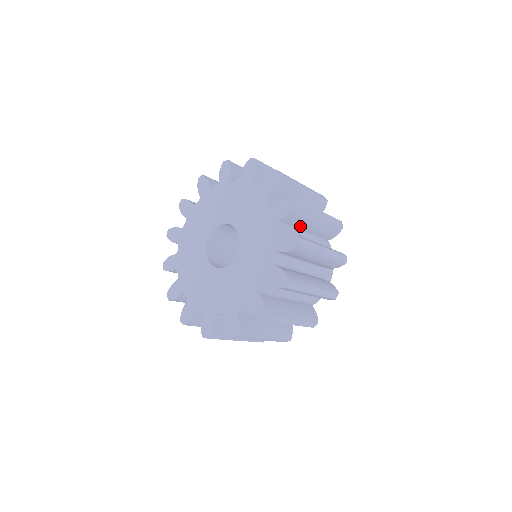
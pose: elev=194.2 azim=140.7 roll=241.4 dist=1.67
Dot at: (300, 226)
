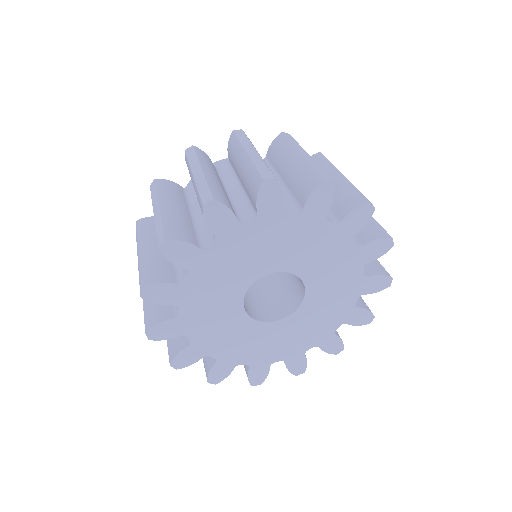
Dot at: occluded
